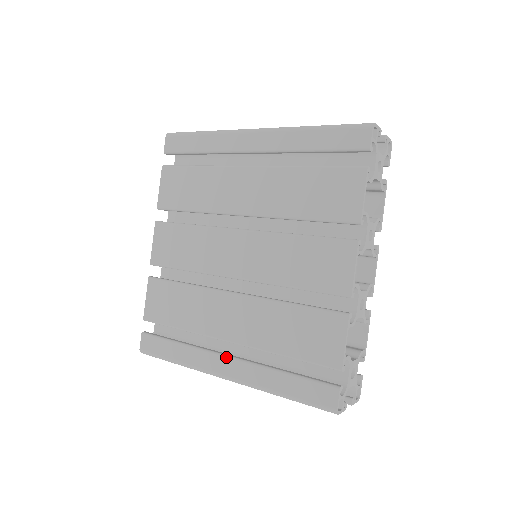
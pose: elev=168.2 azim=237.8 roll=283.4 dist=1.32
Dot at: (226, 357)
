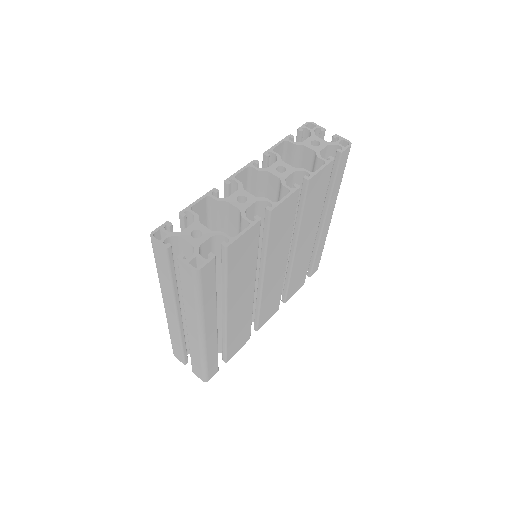
Dot at: occluded
